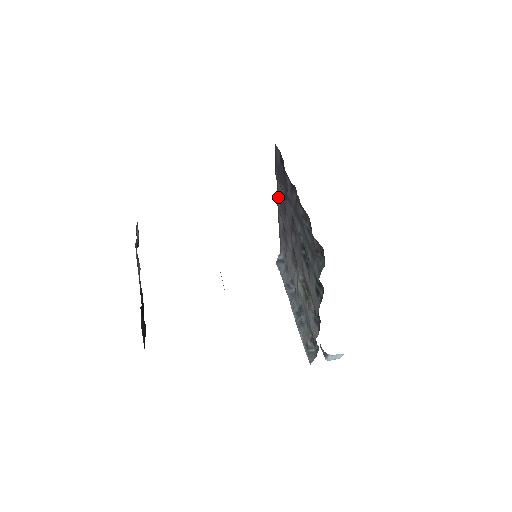
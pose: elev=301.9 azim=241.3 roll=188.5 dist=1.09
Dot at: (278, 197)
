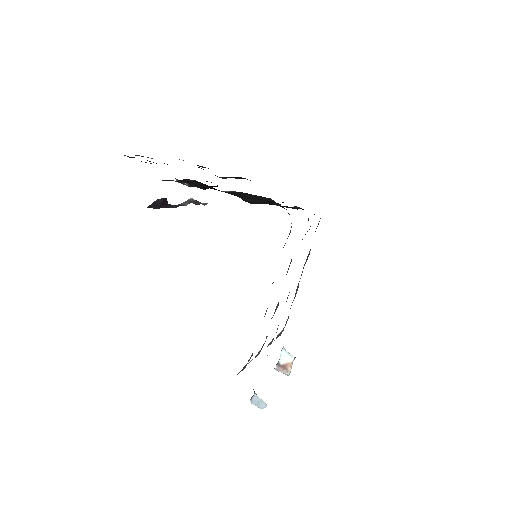
Dot at: (304, 265)
